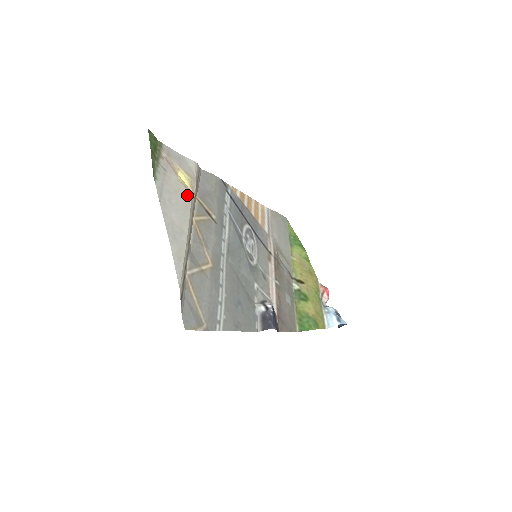
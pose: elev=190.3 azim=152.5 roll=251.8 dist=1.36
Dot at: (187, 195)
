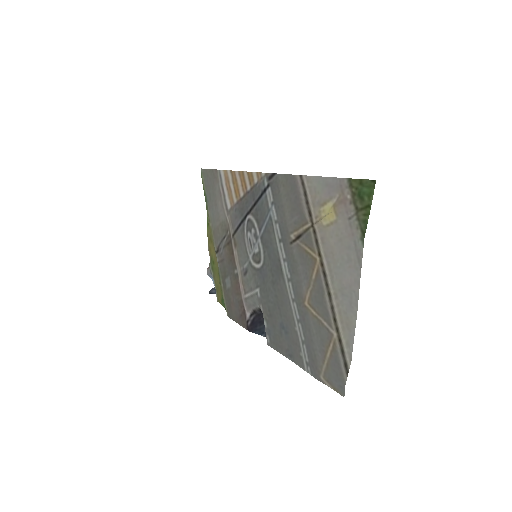
Dot at: (328, 236)
